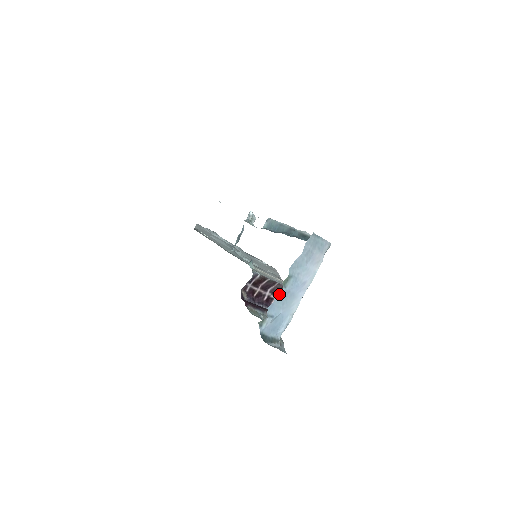
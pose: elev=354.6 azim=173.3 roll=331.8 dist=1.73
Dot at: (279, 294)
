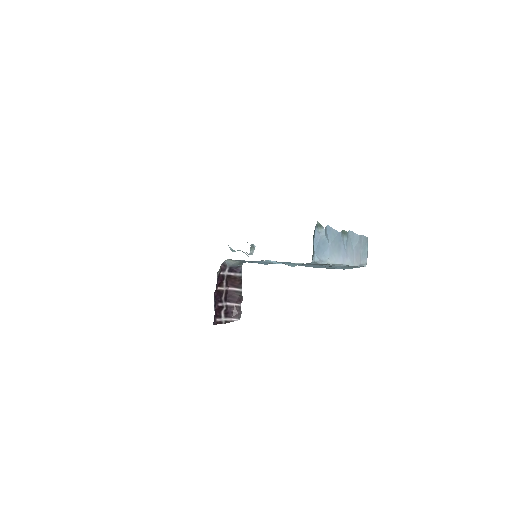
Dot at: (228, 320)
